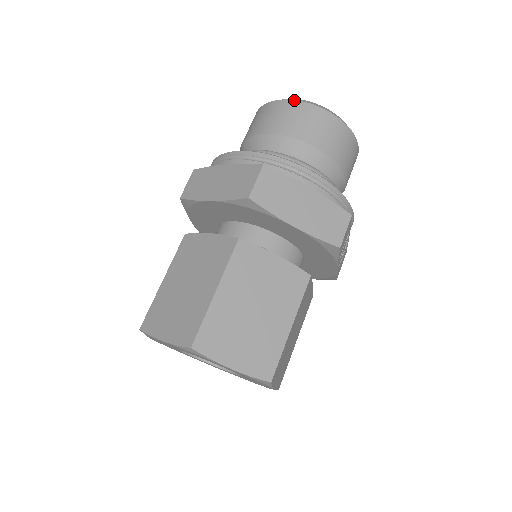
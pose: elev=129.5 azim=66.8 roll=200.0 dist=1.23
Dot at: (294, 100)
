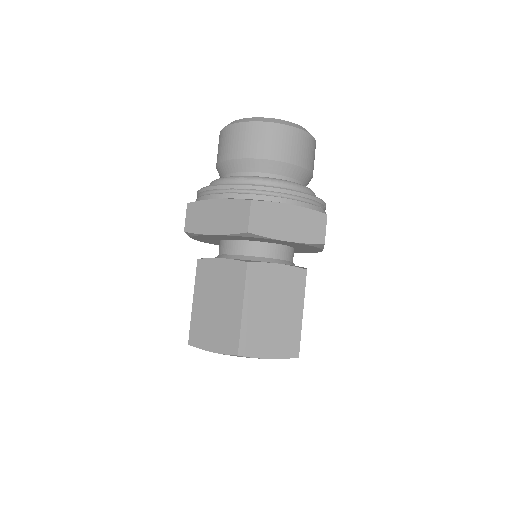
Dot at: (255, 122)
